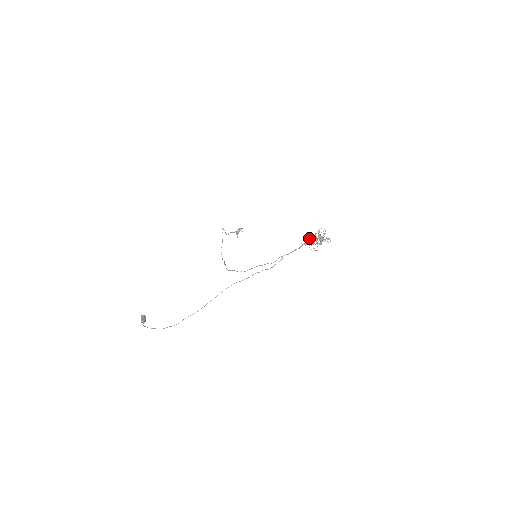
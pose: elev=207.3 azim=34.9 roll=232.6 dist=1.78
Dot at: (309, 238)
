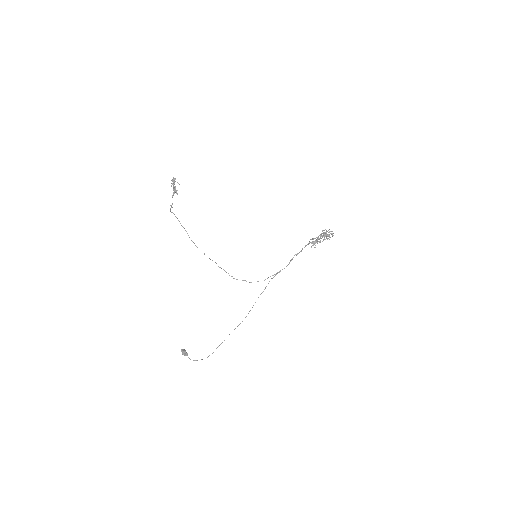
Dot at: occluded
